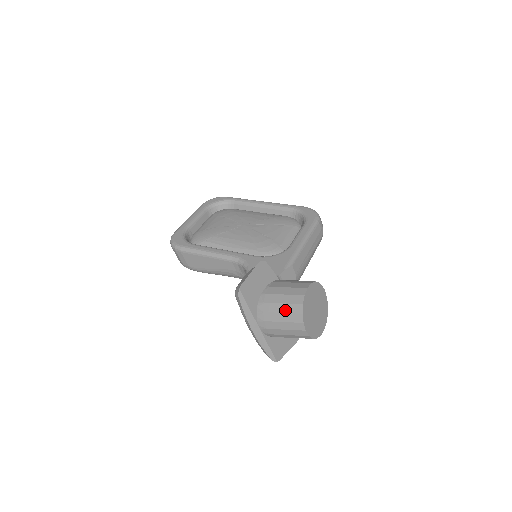
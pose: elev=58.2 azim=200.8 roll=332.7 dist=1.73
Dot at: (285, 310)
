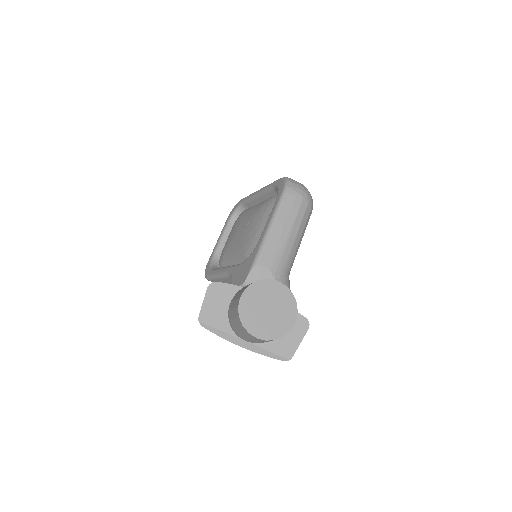
Dot at: (237, 325)
